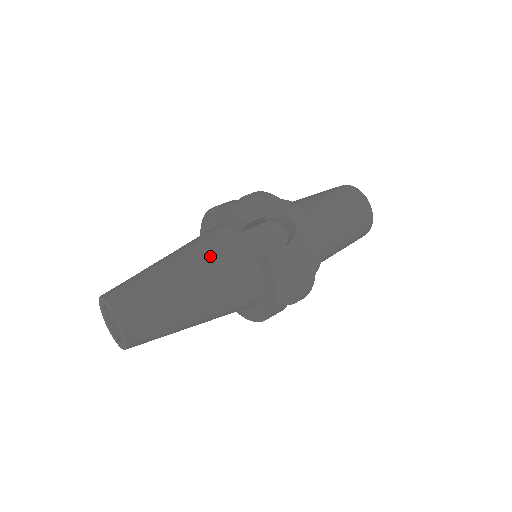
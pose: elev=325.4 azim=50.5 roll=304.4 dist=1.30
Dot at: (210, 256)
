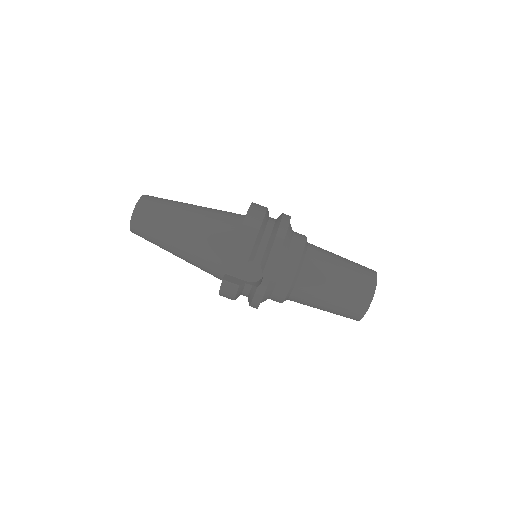
Dot at: (202, 243)
